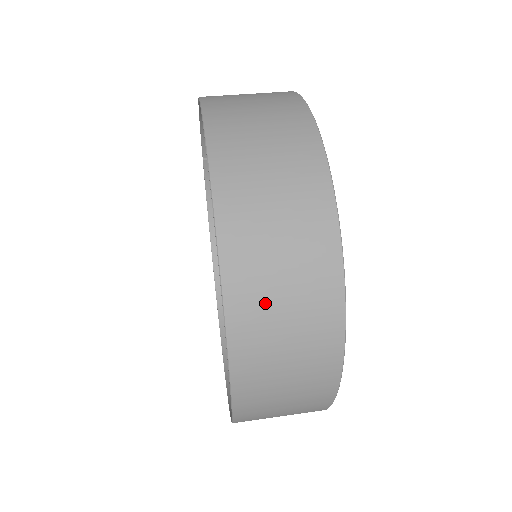
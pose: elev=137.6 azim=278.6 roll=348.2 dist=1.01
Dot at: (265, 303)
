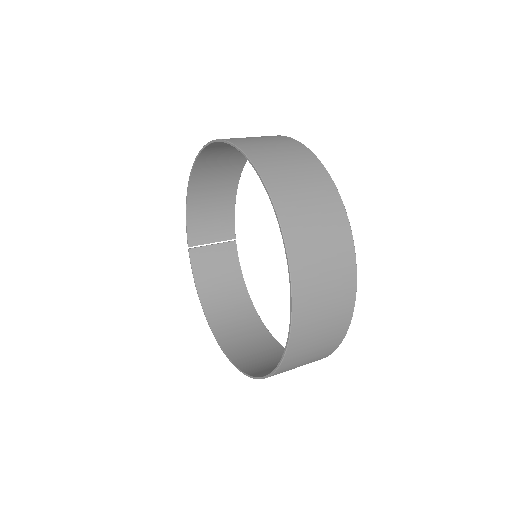
Dot at: (286, 177)
